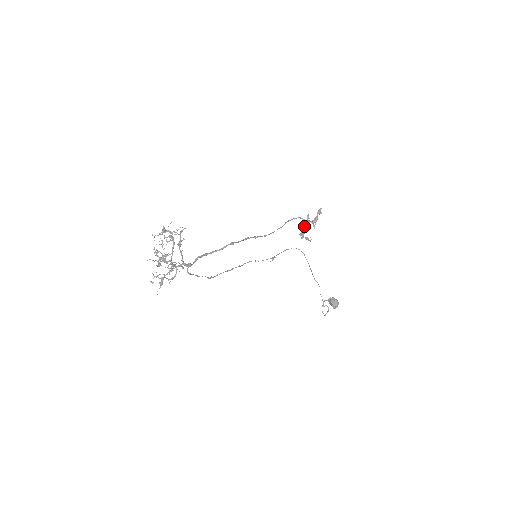
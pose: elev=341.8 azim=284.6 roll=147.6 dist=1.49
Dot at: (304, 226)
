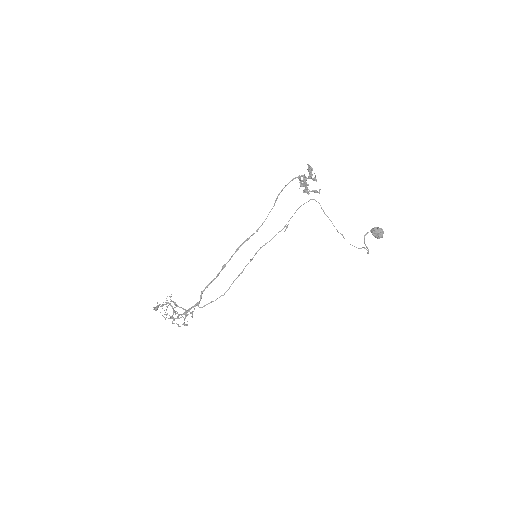
Dot at: occluded
